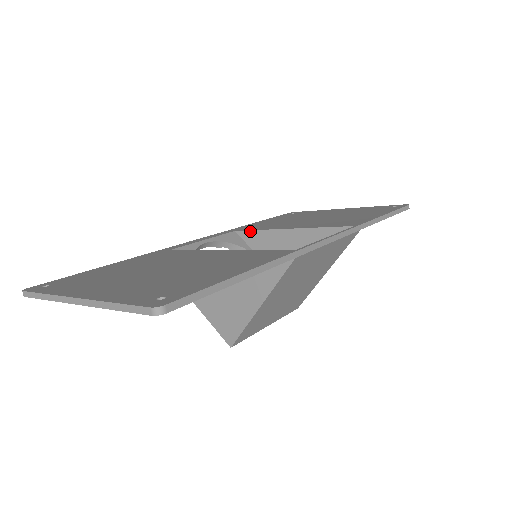
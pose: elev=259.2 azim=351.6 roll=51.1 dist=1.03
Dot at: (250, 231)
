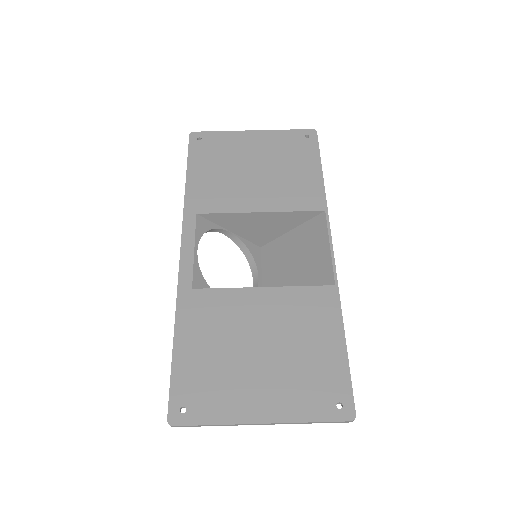
Dot at: (216, 214)
